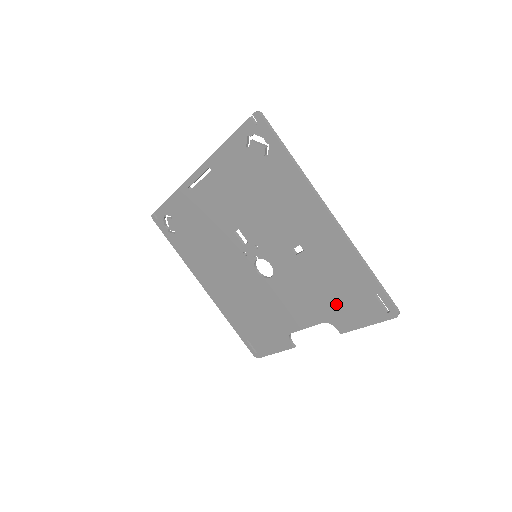
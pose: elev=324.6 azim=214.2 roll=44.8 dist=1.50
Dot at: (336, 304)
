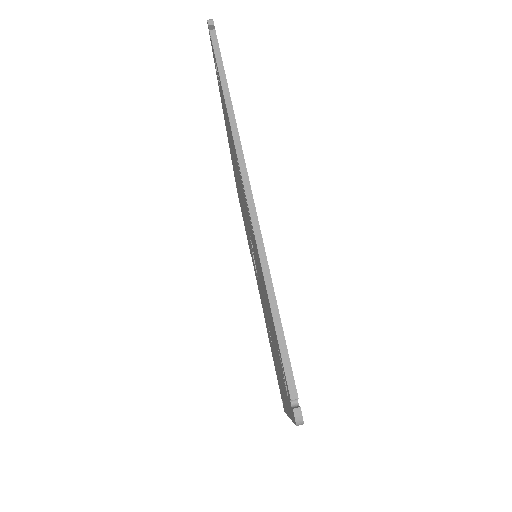
Dot at: occluded
